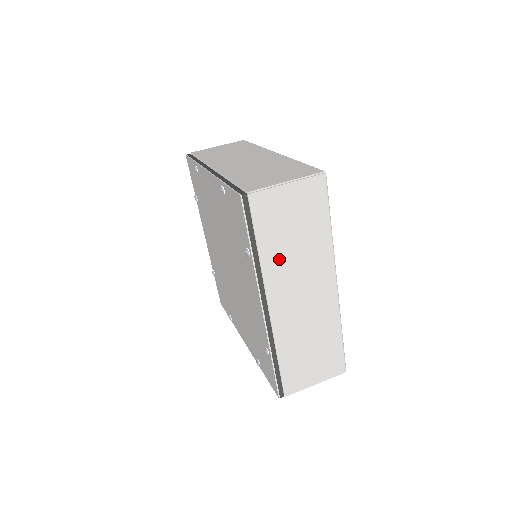
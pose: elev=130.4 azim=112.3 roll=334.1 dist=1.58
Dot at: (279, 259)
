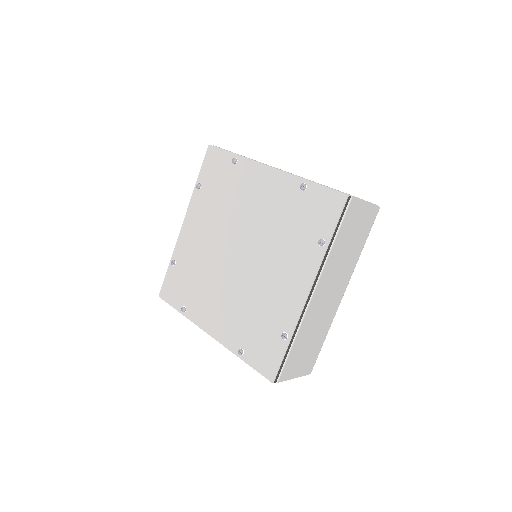
Dot at: (336, 257)
